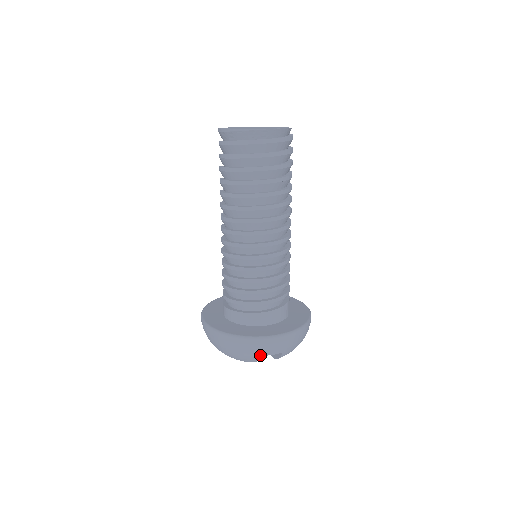
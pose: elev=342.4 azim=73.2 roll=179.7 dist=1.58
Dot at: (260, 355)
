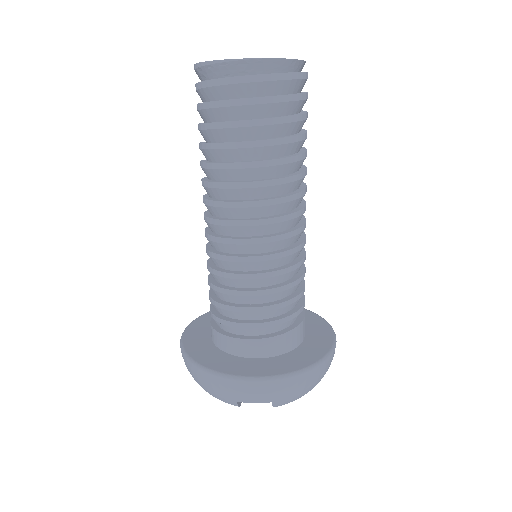
Dot at: (237, 400)
